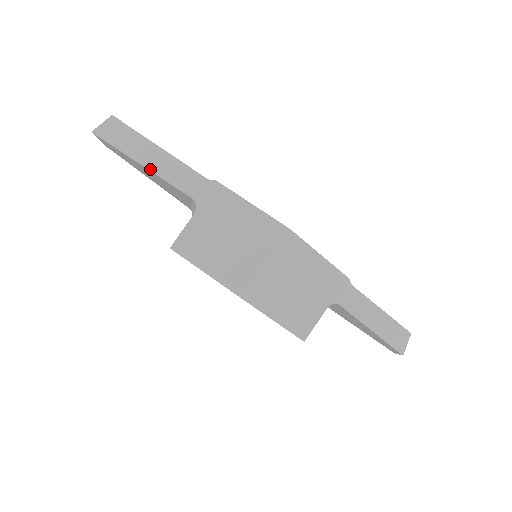
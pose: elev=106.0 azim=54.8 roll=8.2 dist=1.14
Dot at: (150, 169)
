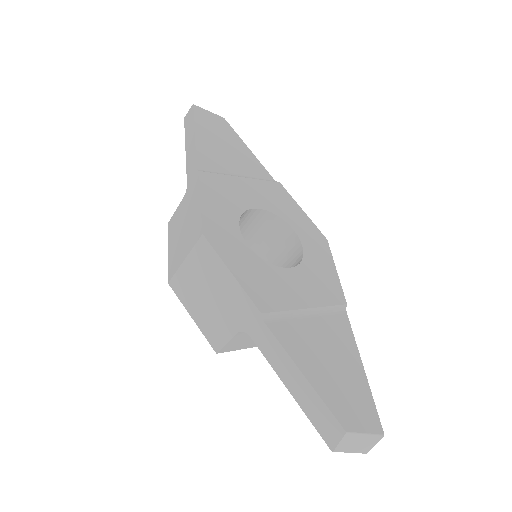
Dot at: (186, 153)
